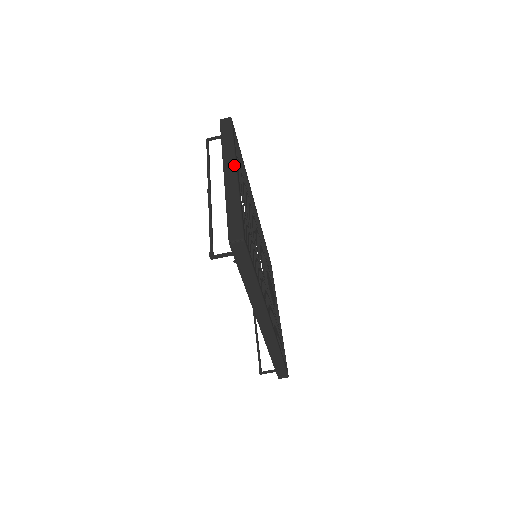
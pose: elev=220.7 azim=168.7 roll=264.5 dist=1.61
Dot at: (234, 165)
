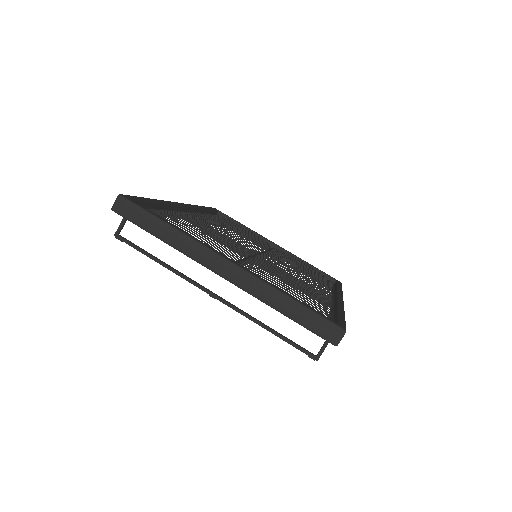
Dot at: (219, 258)
